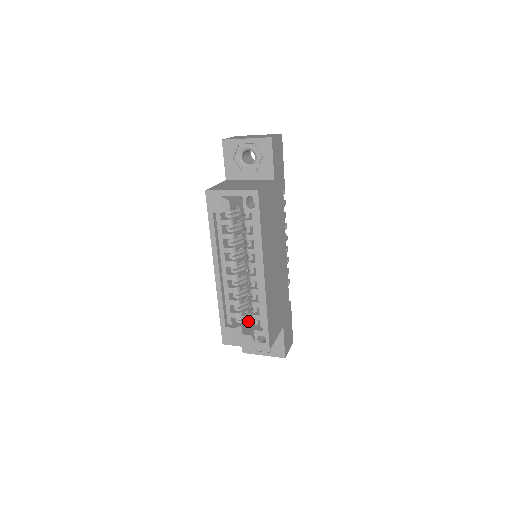
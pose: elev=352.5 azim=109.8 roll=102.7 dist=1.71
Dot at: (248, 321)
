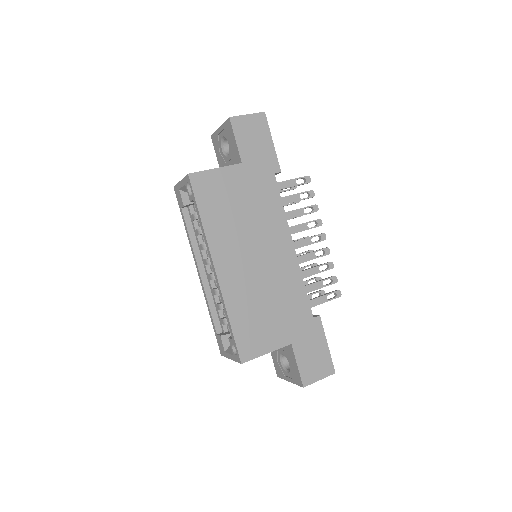
Dot at: occluded
